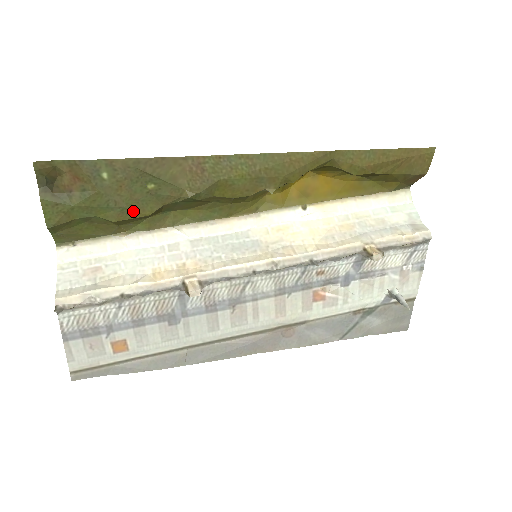
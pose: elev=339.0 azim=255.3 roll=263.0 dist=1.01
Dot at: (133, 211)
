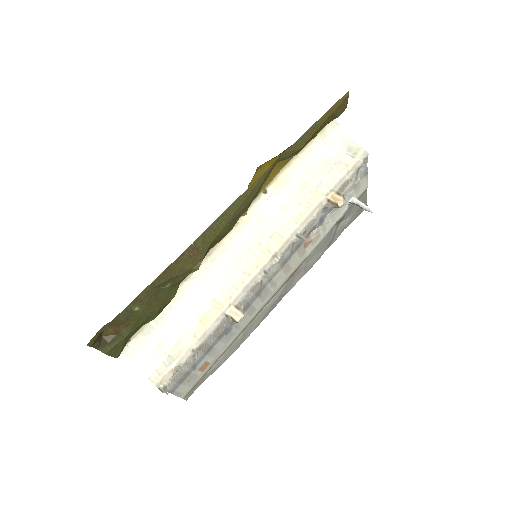
Dot at: (164, 305)
